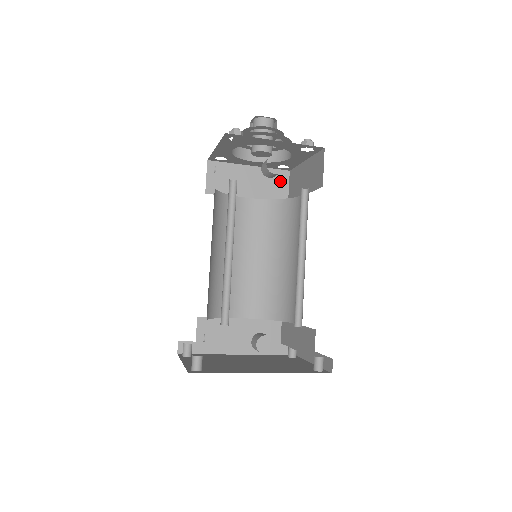
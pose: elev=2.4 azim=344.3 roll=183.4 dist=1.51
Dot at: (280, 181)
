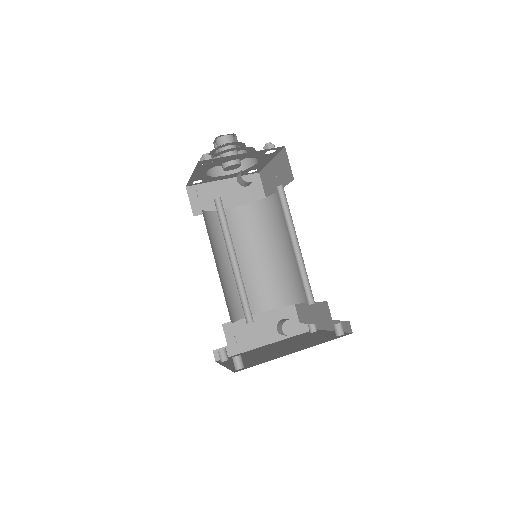
Dot at: (254, 184)
